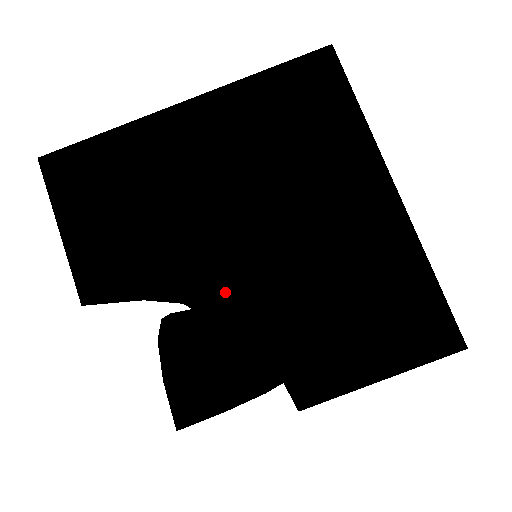
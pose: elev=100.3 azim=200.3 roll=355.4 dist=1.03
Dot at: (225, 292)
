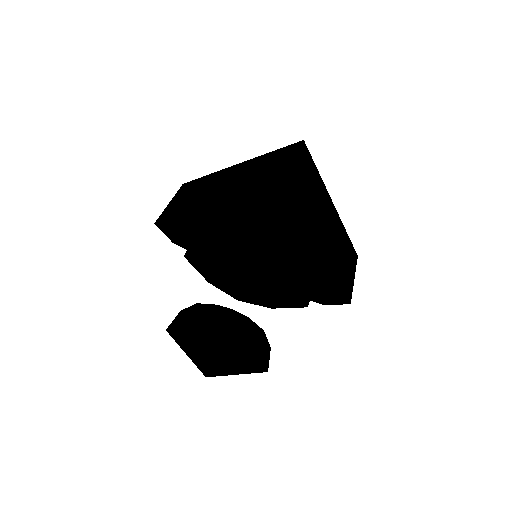
Dot at: (198, 218)
